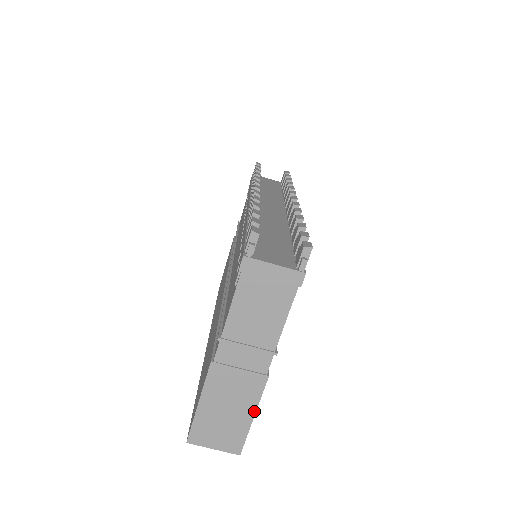
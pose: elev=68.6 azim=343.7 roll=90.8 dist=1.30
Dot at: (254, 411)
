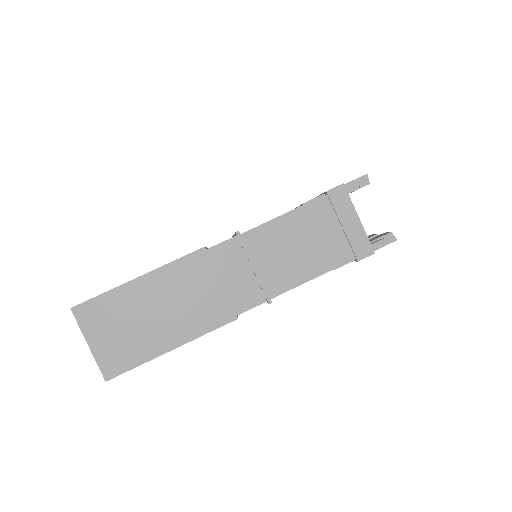
Dot at: (181, 342)
